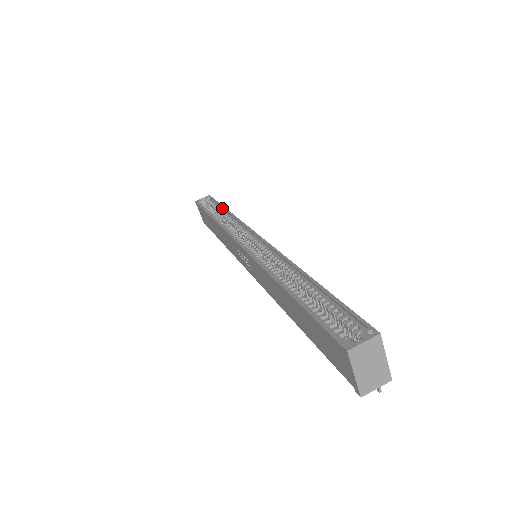
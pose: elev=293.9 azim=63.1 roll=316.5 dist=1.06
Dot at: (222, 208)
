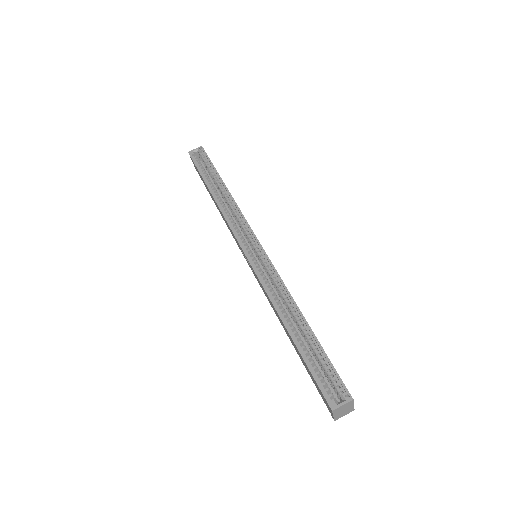
Dot at: (219, 178)
